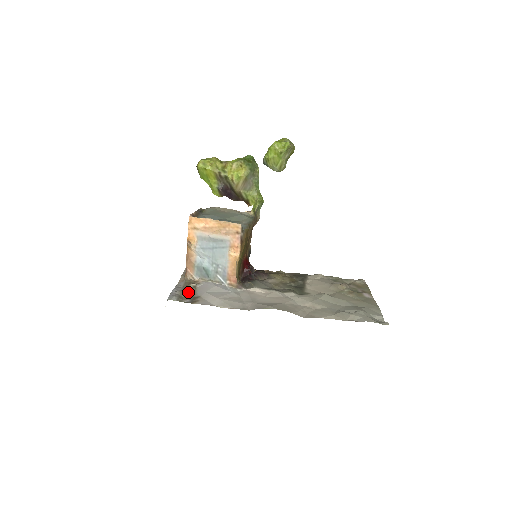
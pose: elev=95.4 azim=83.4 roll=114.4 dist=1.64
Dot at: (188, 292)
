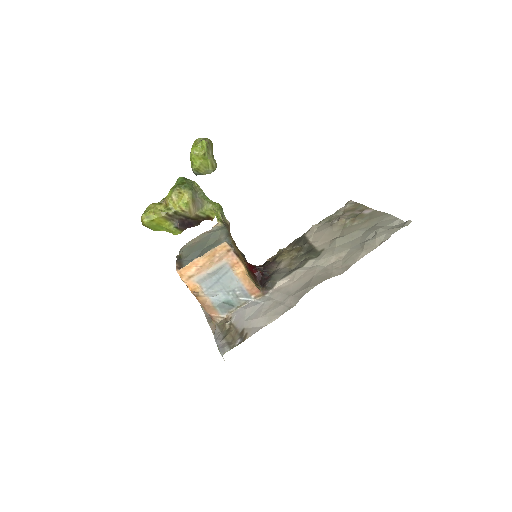
Dot at: (230, 333)
